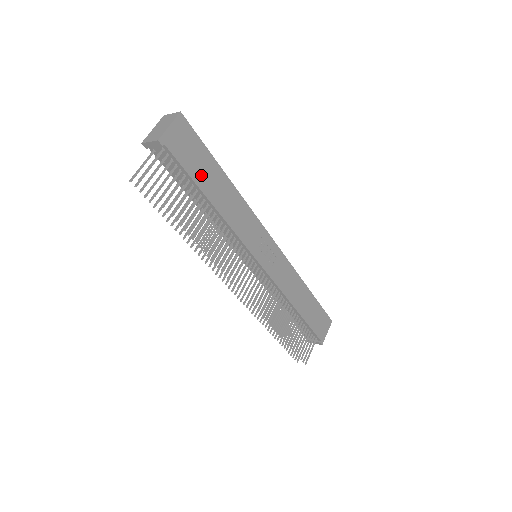
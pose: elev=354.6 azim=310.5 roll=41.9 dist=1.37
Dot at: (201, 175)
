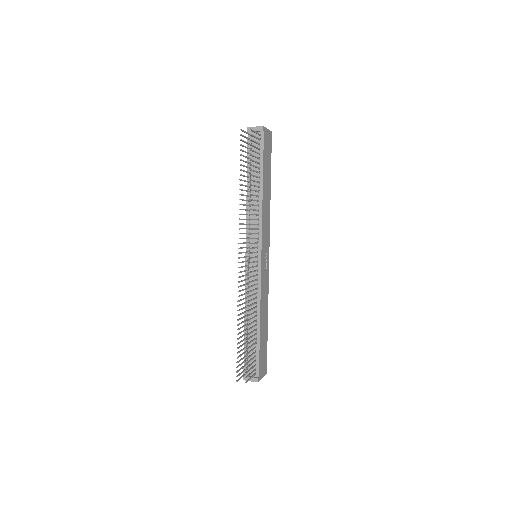
Dot at: (266, 167)
